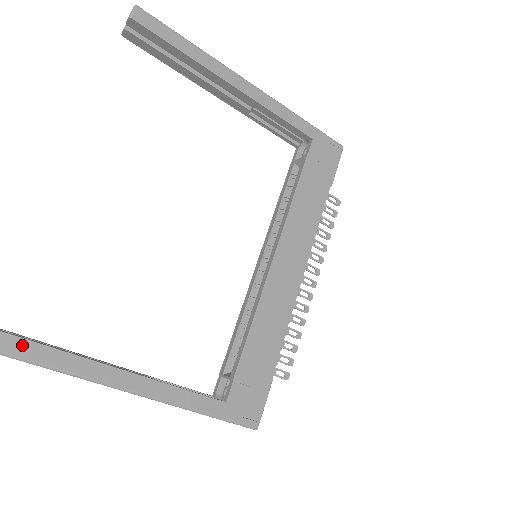
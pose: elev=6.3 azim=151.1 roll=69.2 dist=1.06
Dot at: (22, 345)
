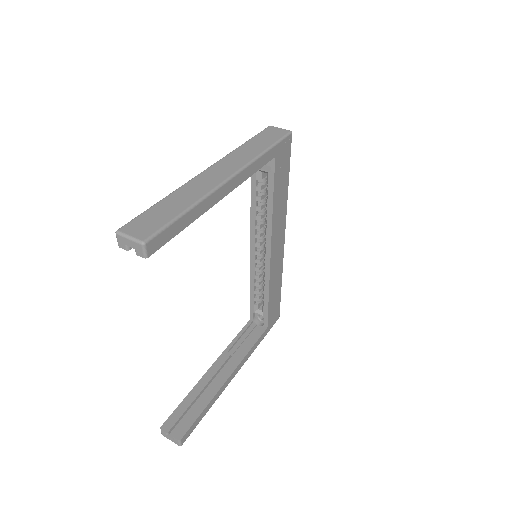
Dot at: (198, 420)
